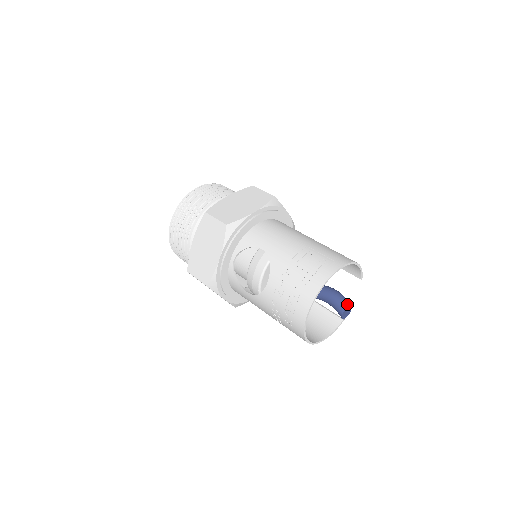
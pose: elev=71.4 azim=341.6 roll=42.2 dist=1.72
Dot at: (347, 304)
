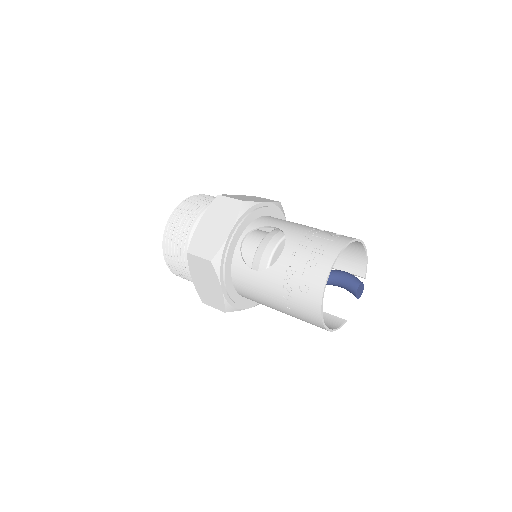
Dot at: occluded
